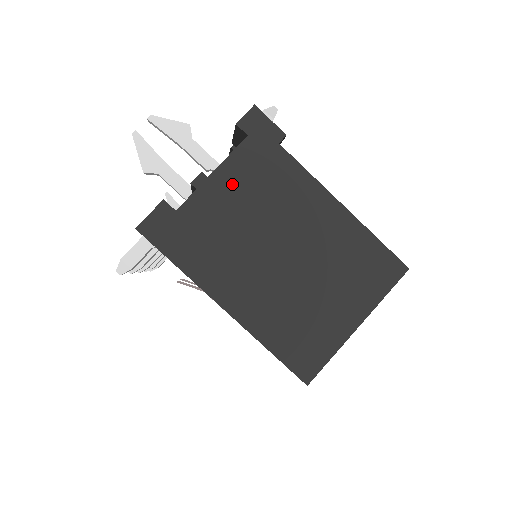
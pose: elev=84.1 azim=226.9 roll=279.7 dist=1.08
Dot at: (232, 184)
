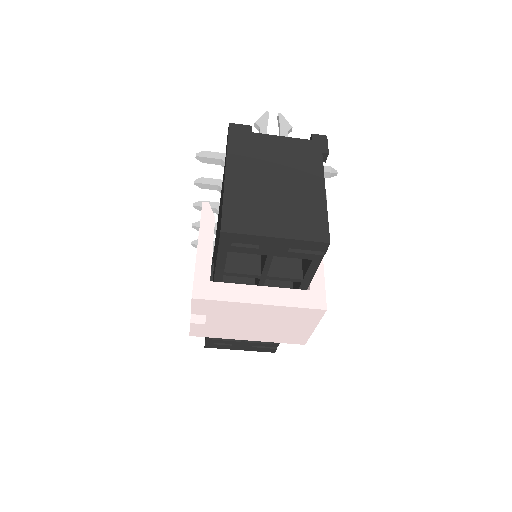
Dot at: (285, 145)
